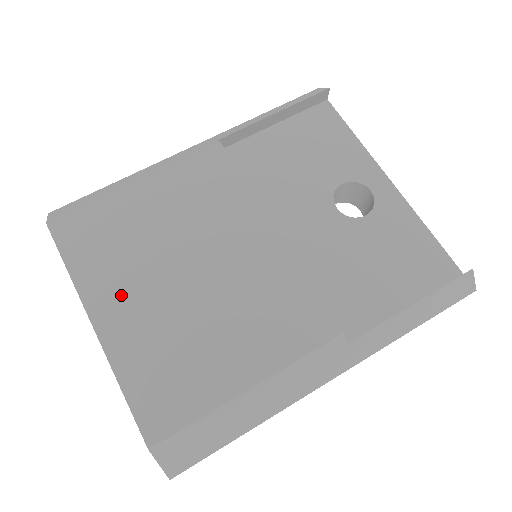
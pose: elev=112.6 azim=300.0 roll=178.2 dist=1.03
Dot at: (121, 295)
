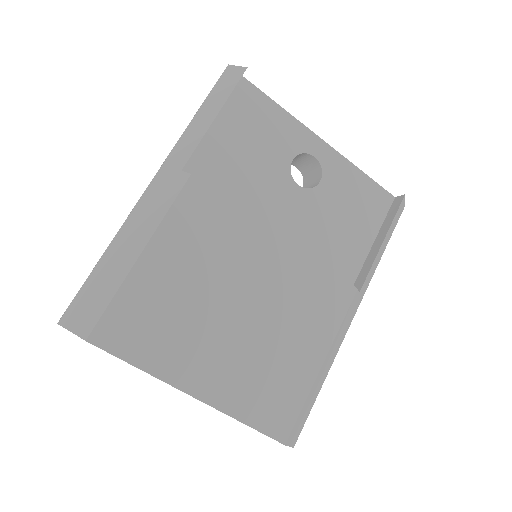
Dot at: (198, 360)
